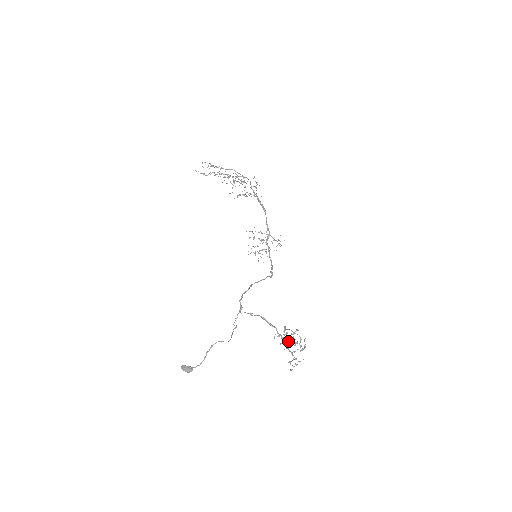
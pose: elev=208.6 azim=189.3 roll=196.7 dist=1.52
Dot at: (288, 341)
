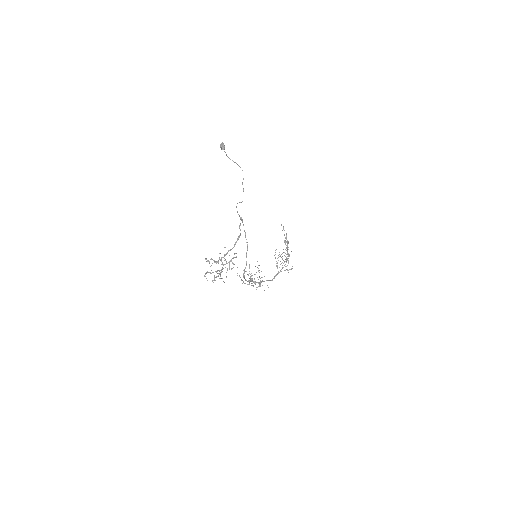
Dot at: occluded
